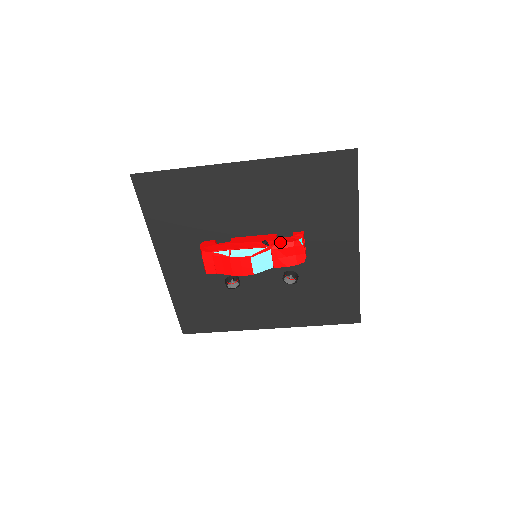
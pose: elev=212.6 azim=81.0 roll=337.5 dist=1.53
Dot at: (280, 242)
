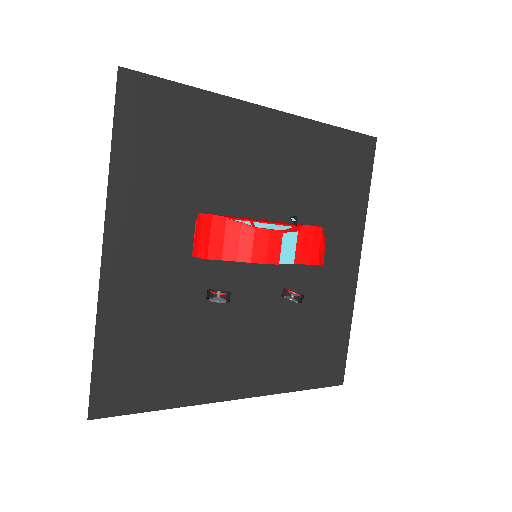
Dot at: (308, 225)
